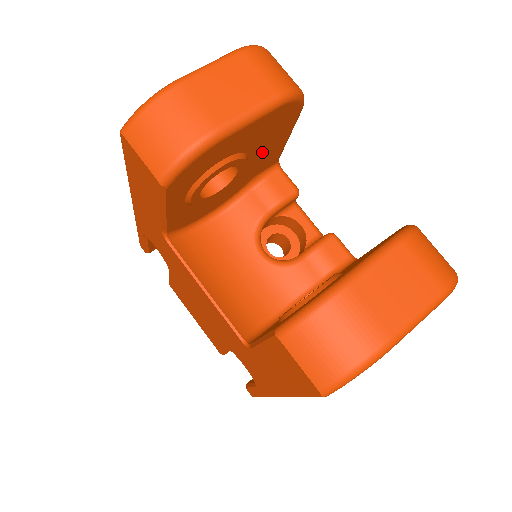
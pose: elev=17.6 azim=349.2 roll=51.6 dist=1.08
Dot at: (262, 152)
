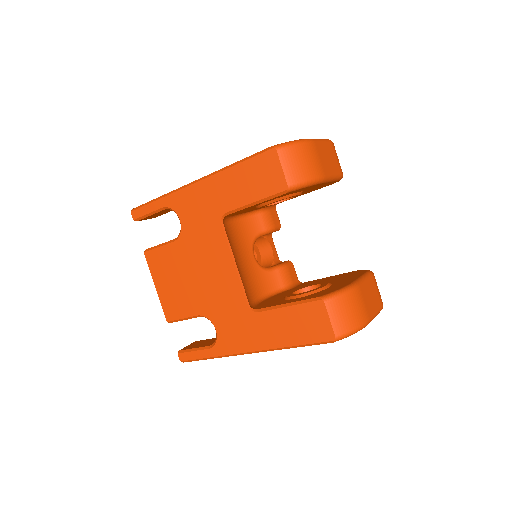
Dot at: occluded
